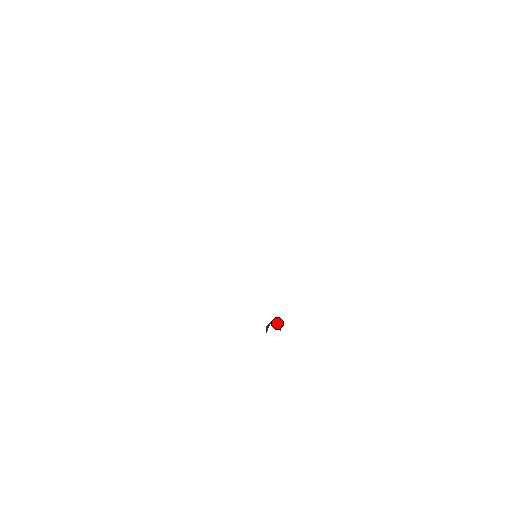
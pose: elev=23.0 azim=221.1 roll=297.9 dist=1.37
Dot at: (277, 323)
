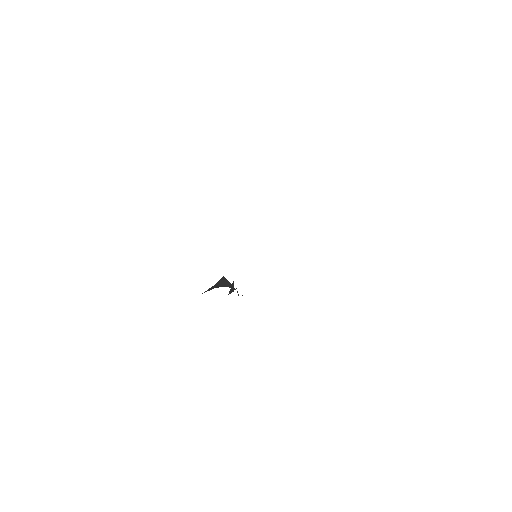
Dot at: (233, 285)
